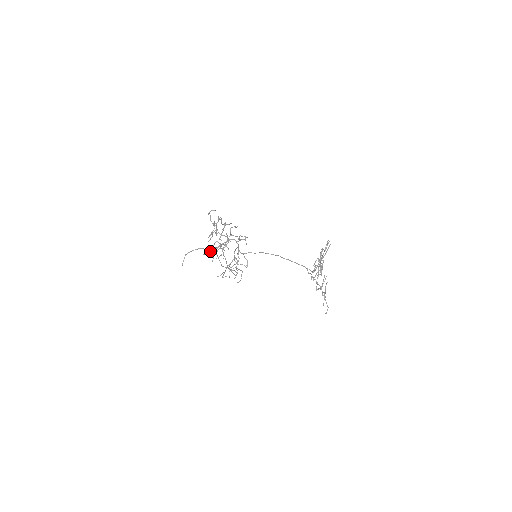
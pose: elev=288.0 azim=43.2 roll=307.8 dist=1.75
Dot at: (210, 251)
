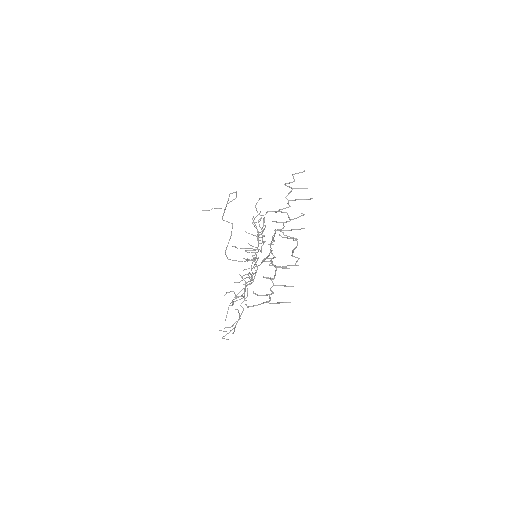
Dot at: (229, 222)
